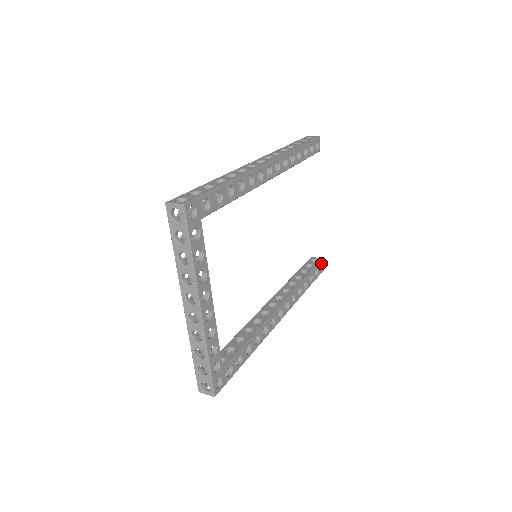
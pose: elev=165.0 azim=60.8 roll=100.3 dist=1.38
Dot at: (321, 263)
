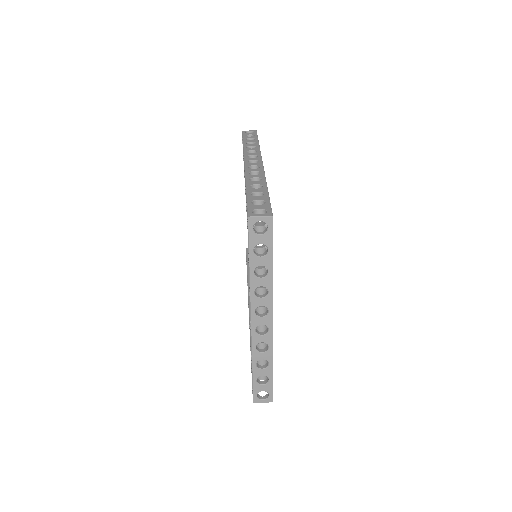
Dot at: occluded
